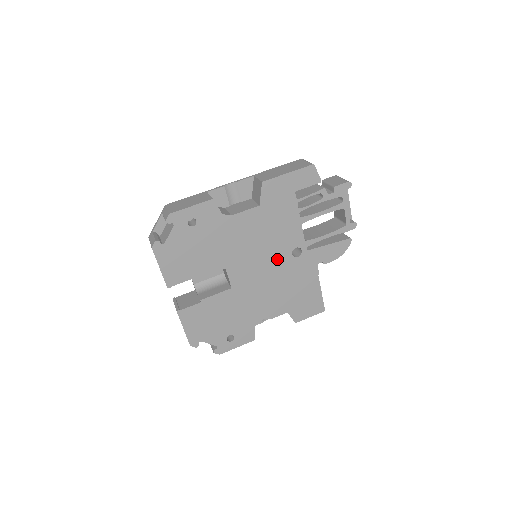
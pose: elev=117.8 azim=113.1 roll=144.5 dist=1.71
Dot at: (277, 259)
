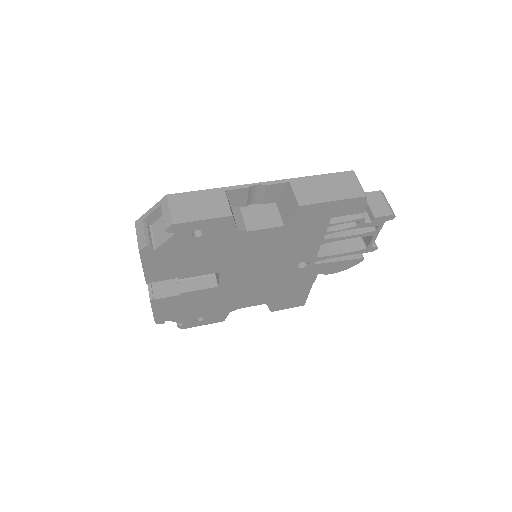
Dot at: (279, 268)
